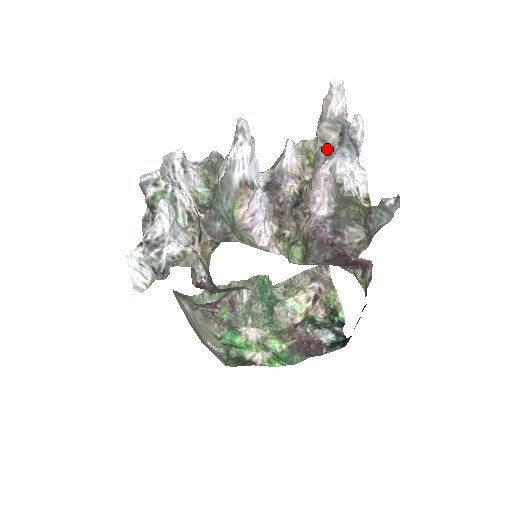
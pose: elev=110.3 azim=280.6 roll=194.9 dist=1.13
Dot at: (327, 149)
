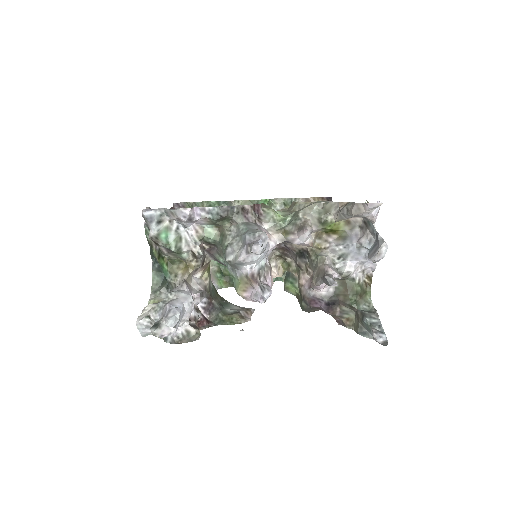
Dot at: (347, 225)
